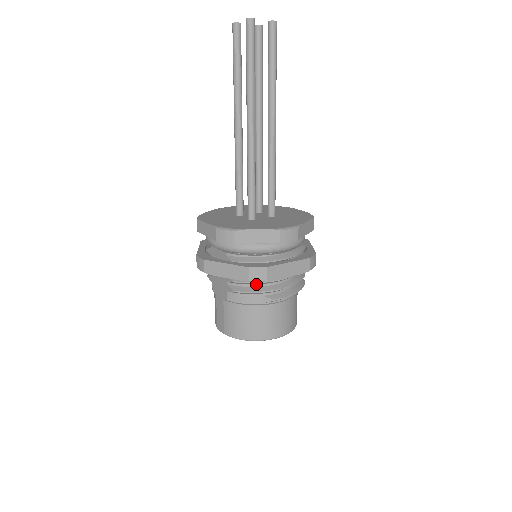
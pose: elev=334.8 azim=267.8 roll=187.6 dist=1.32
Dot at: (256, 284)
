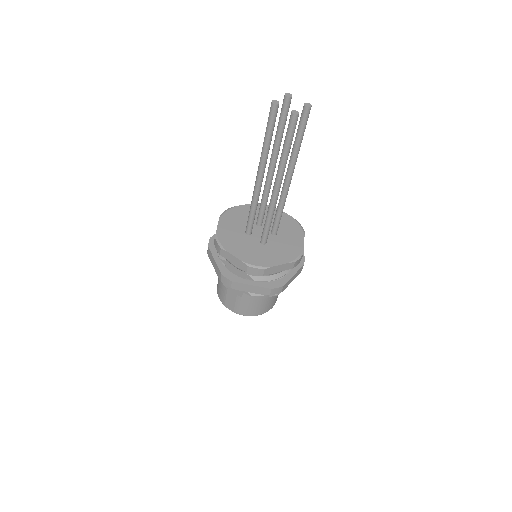
Dot at: occluded
